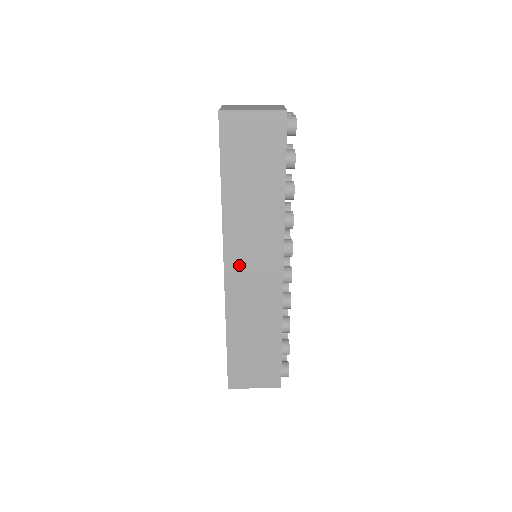
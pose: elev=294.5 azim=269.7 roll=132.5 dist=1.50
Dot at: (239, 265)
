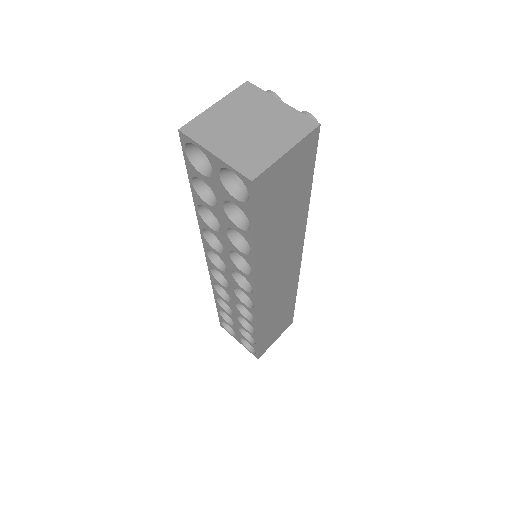
Dot at: (268, 287)
